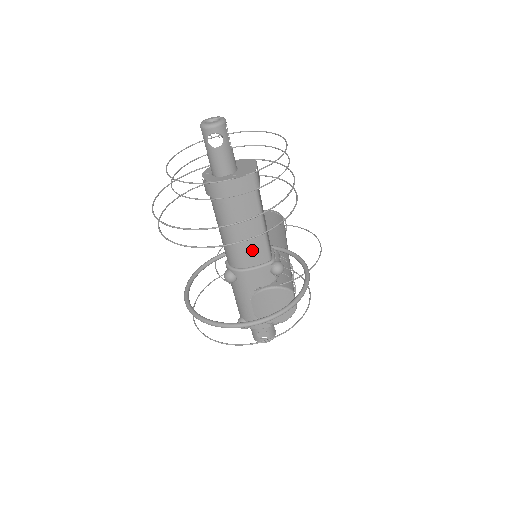
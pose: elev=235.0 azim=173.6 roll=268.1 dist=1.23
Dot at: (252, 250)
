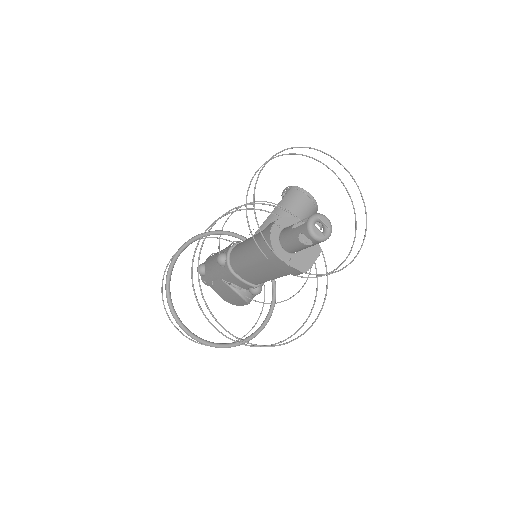
Dot at: (251, 276)
